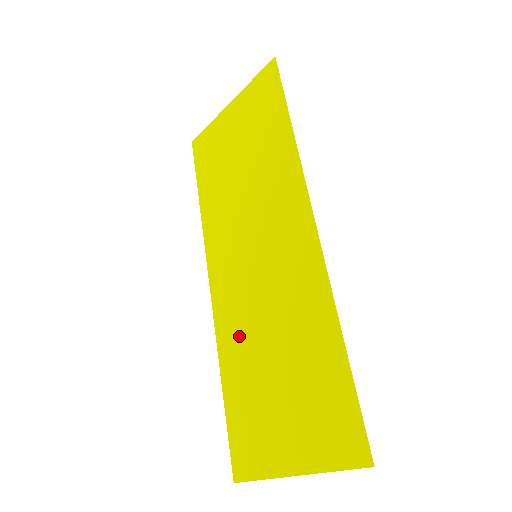
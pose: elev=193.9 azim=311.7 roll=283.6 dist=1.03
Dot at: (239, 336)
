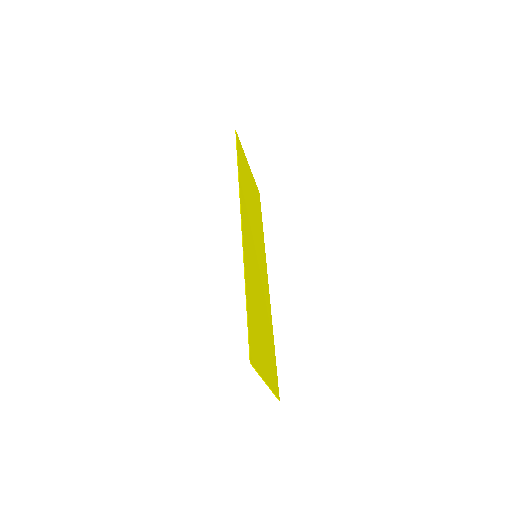
Dot at: occluded
